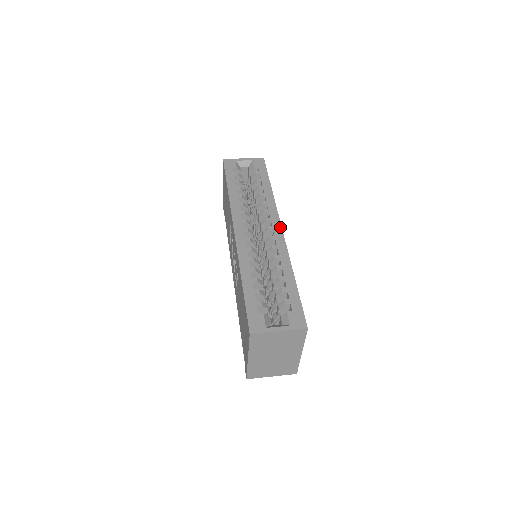
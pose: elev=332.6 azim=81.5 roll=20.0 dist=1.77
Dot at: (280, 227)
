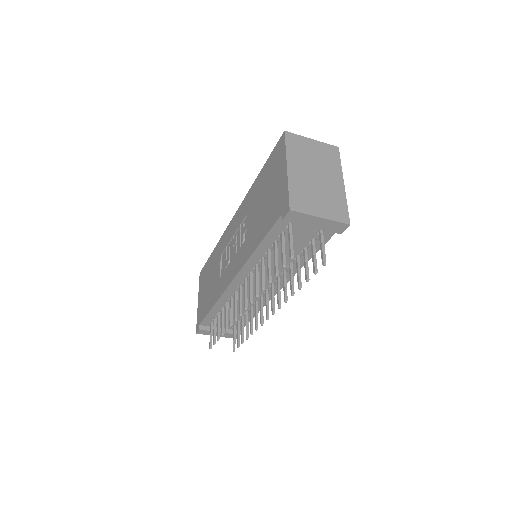
Dot at: occluded
